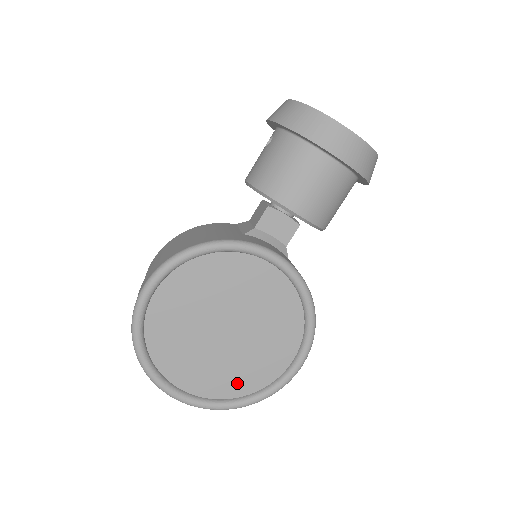
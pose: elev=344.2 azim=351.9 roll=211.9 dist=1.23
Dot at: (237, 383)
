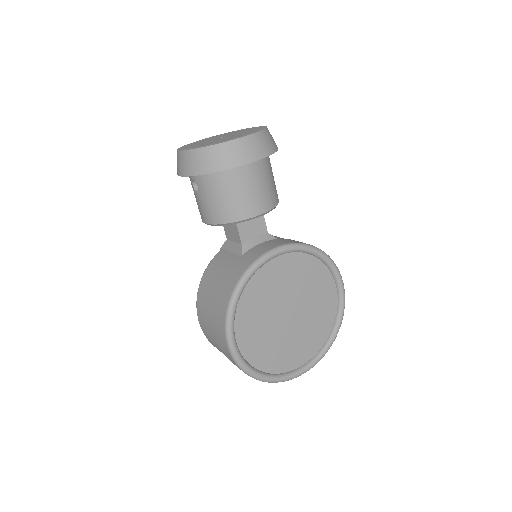
Dot at: (321, 331)
